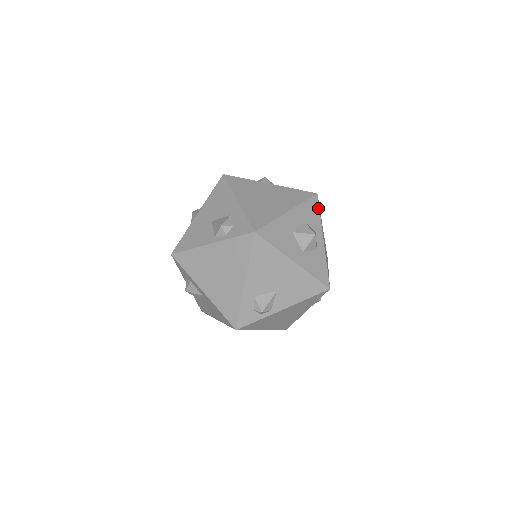
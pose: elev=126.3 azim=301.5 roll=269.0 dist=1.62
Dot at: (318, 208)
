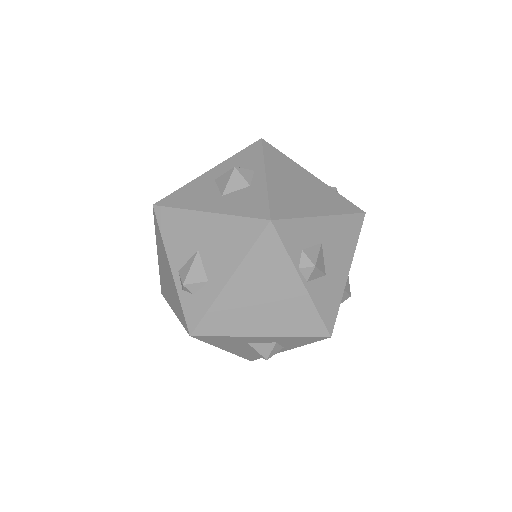
Dot at: (314, 341)
